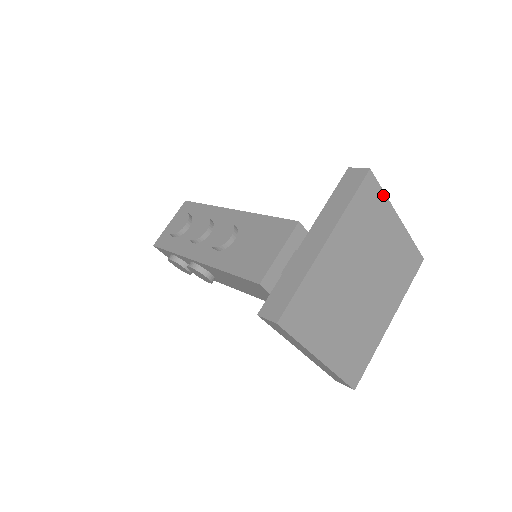
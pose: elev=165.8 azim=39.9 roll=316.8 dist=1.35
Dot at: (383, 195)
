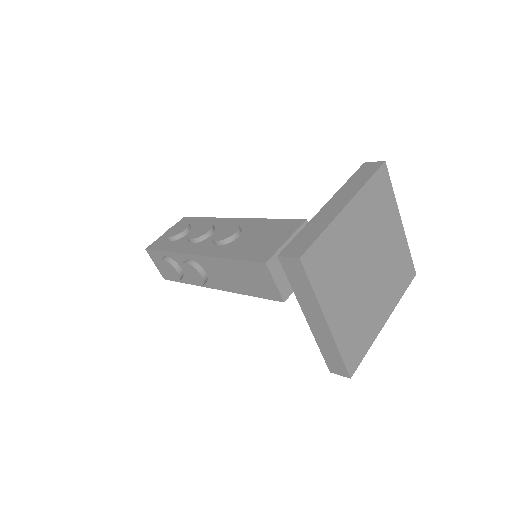
Dot at: (392, 191)
